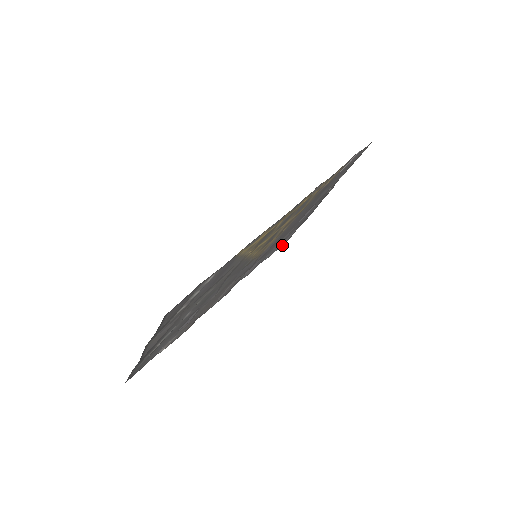
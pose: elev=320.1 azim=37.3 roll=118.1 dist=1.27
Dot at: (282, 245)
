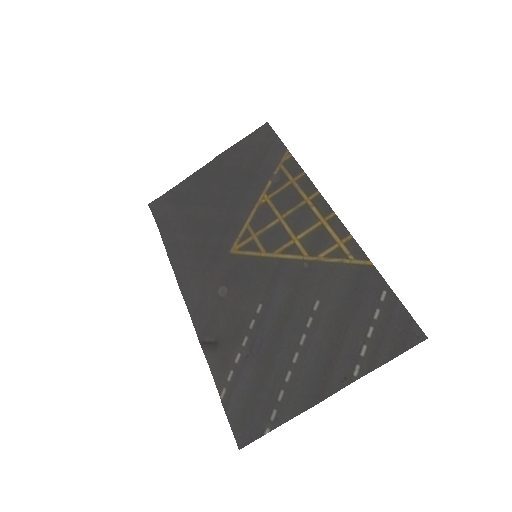
Dot at: (160, 229)
